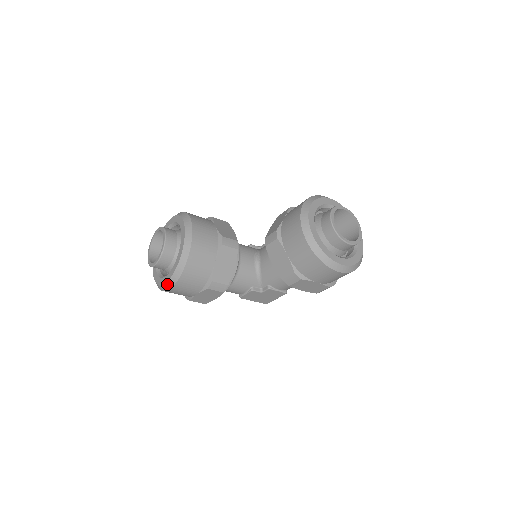
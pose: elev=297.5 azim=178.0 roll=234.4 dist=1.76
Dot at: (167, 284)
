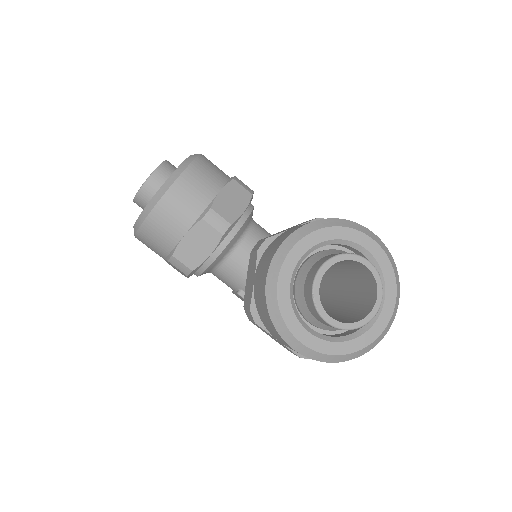
Dot at: occluded
